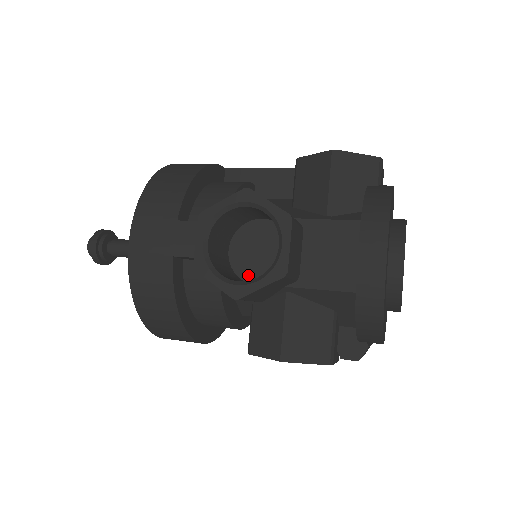
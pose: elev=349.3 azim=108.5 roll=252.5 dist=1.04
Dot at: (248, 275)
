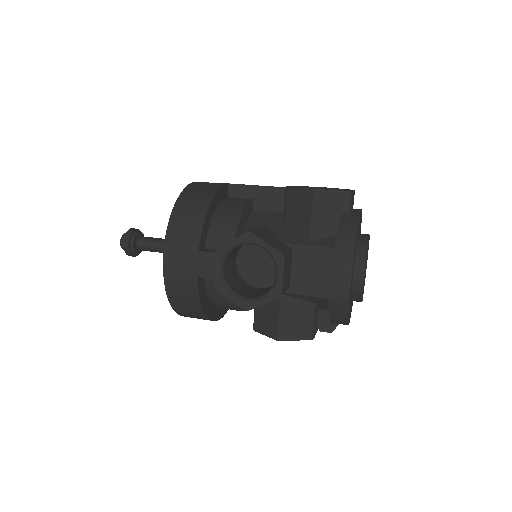
Dot at: (252, 280)
